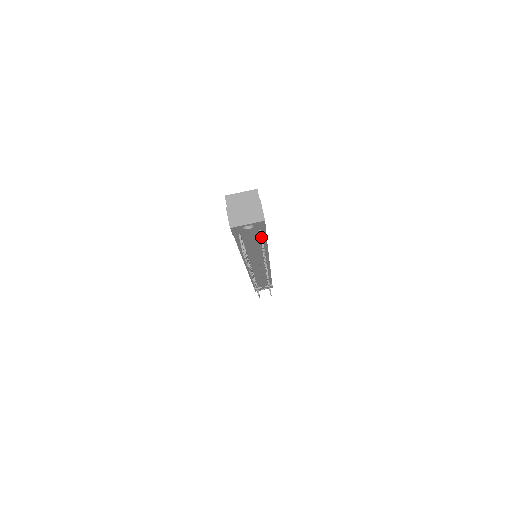
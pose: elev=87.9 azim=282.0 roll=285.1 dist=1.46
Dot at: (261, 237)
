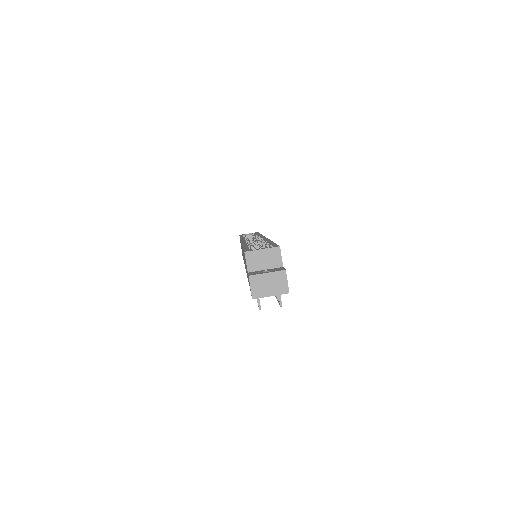
Dot at: (280, 295)
